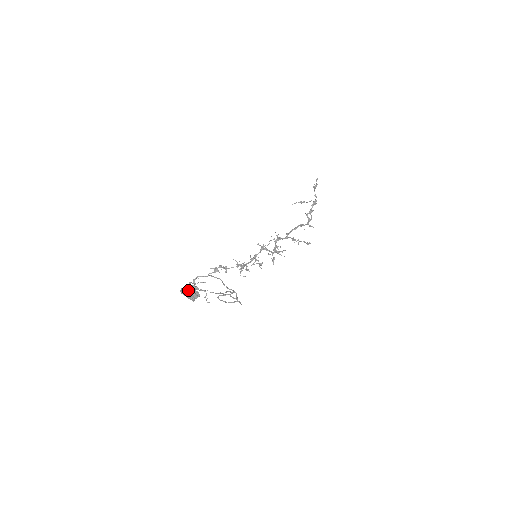
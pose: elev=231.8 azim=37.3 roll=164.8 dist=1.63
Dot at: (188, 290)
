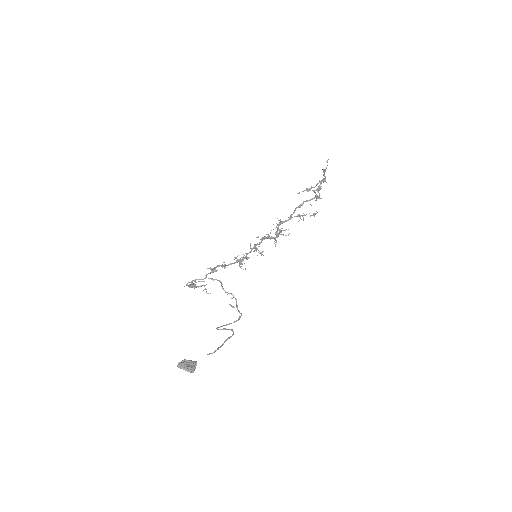
Dot at: (185, 368)
